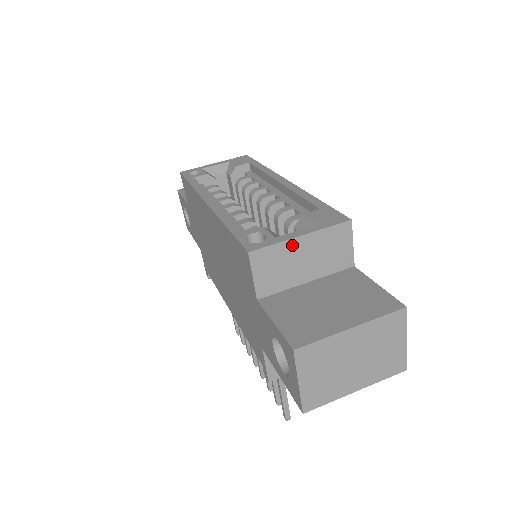
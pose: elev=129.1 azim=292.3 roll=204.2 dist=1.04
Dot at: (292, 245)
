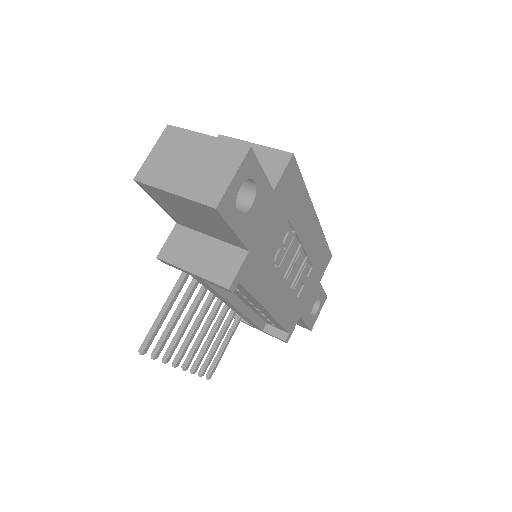
Dot at: occluded
